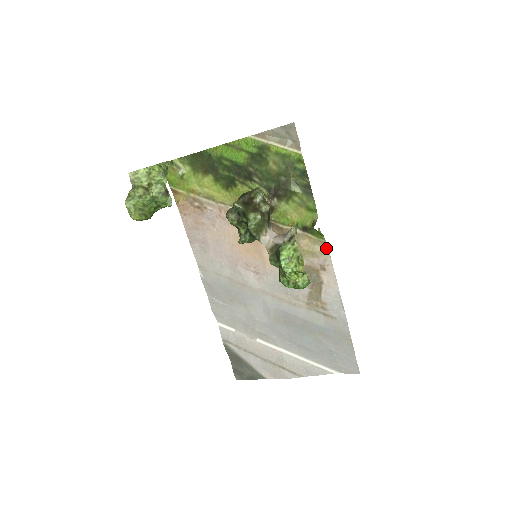
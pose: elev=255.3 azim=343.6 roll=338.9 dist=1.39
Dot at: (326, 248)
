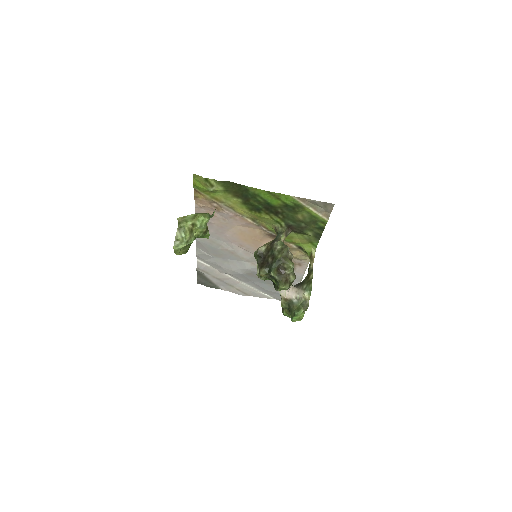
Dot at: occluded
